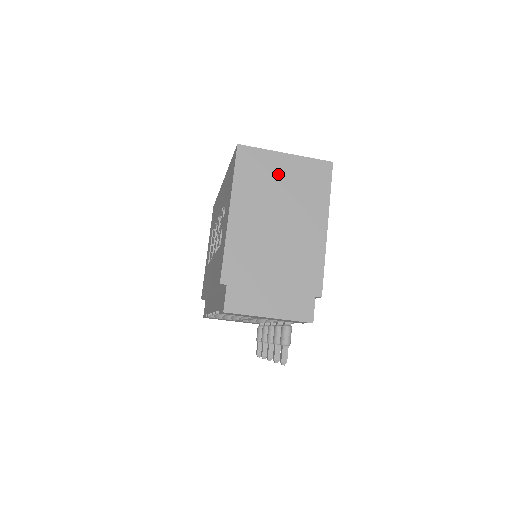
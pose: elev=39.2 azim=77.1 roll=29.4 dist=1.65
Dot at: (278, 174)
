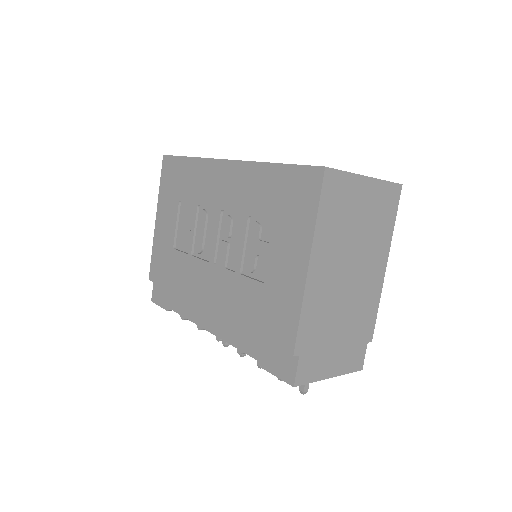
Dot at: (357, 206)
